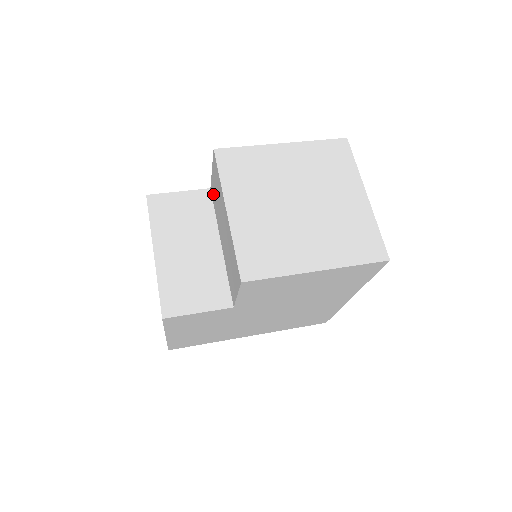
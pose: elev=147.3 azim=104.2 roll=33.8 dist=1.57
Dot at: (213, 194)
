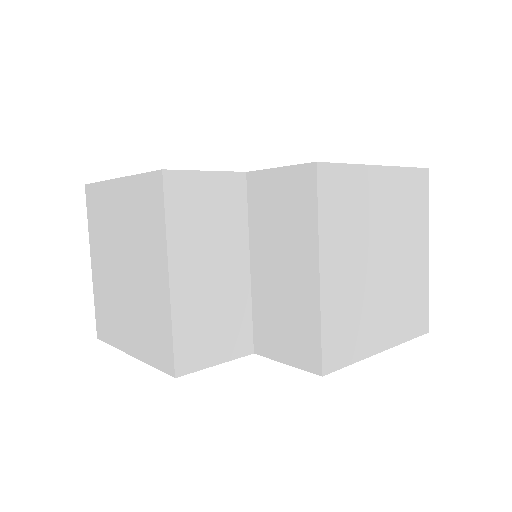
Dot at: (258, 192)
